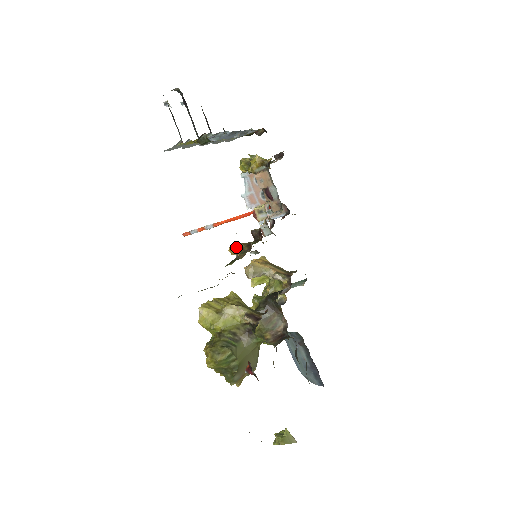
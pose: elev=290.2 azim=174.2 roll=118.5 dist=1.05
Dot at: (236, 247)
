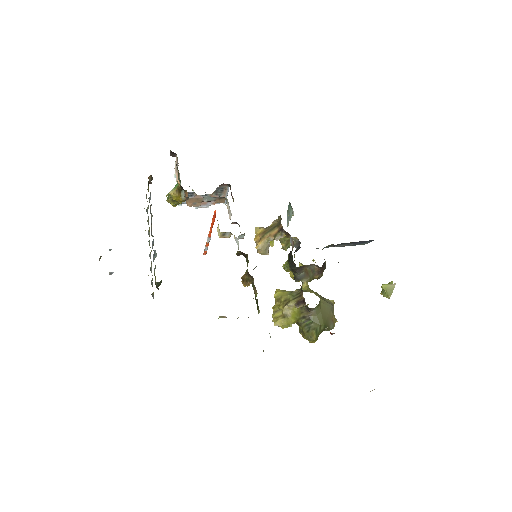
Dot at: (245, 282)
